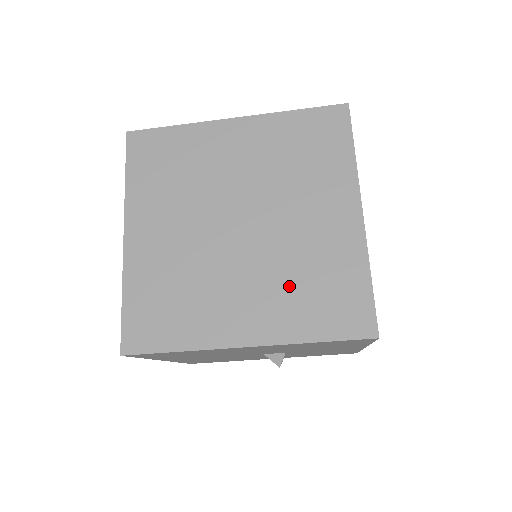
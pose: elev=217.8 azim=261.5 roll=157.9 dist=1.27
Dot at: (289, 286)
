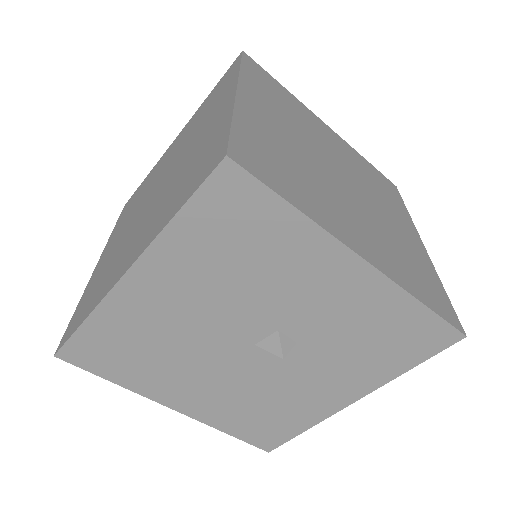
Dot at: (170, 195)
